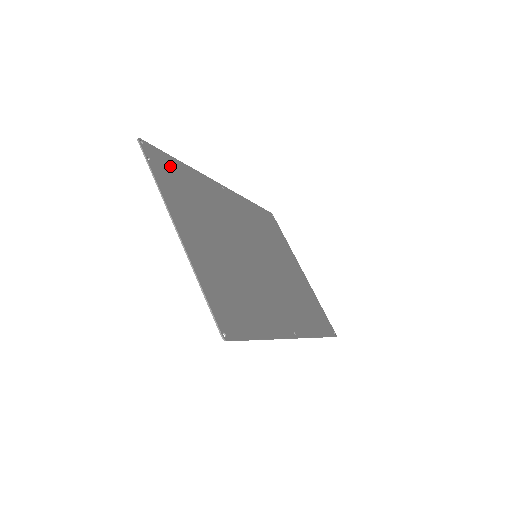
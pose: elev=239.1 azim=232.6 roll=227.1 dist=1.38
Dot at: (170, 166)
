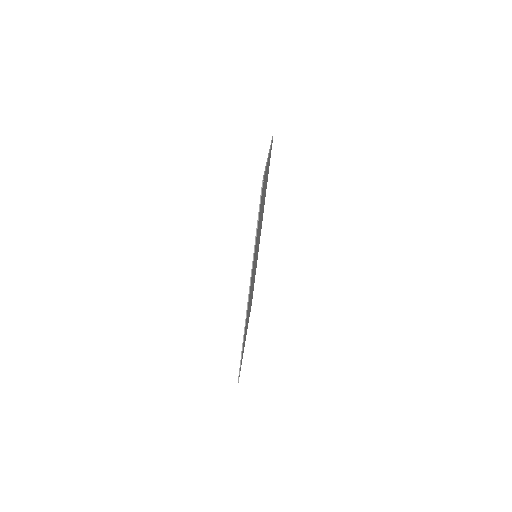
Dot at: (269, 164)
